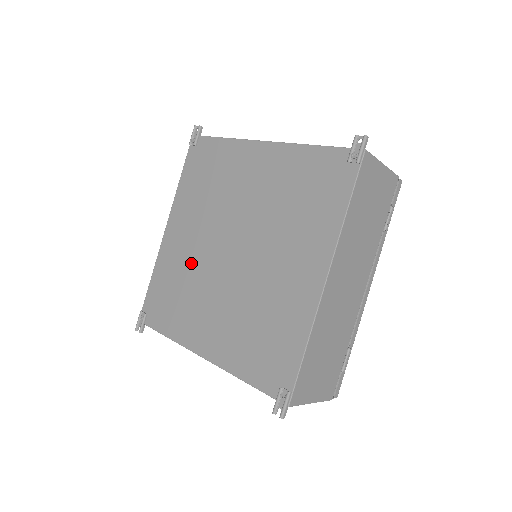
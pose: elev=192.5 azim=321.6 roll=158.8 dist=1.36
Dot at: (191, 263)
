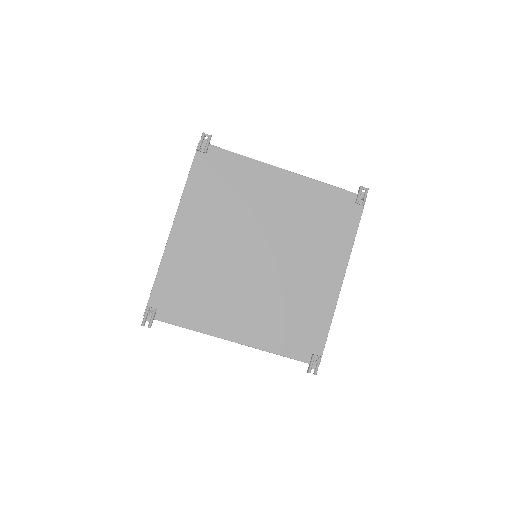
Dot at: (212, 263)
